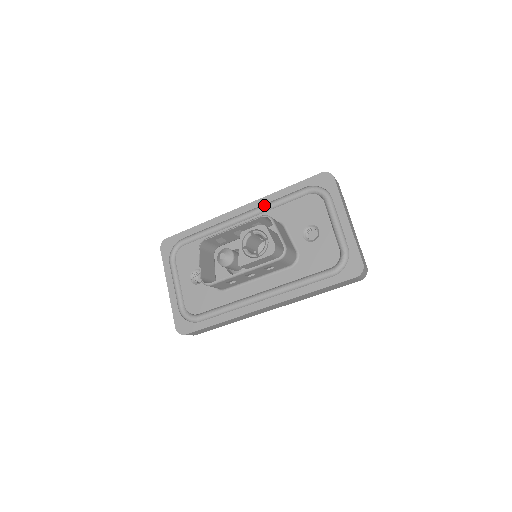
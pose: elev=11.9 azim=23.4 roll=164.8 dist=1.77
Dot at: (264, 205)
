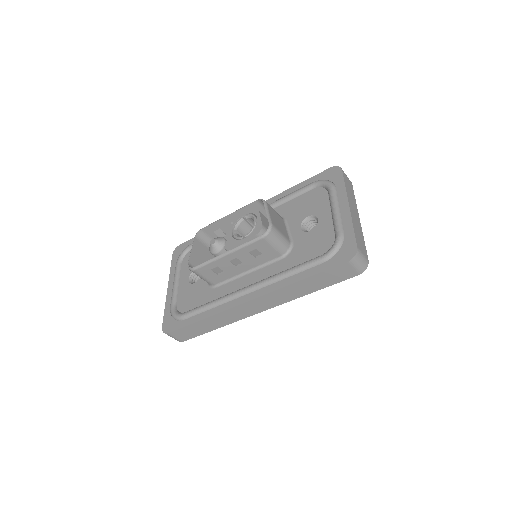
Dot at: (270, 203)
